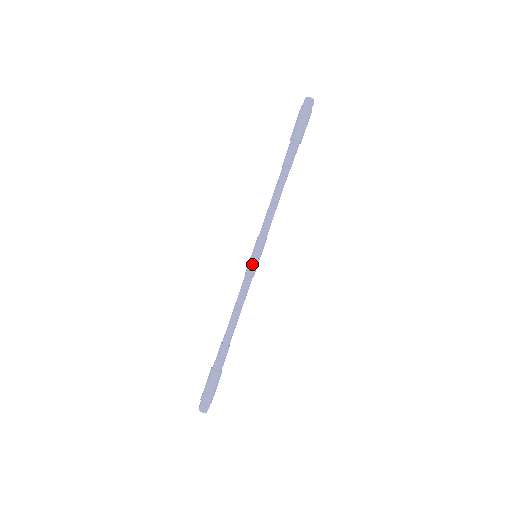
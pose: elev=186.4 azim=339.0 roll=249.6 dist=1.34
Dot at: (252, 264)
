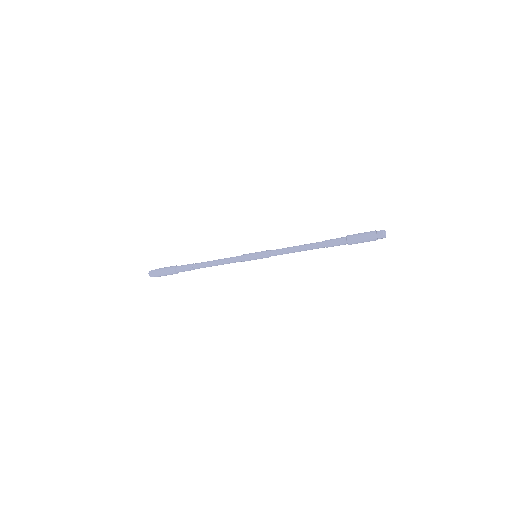
Dot at: (249, 259)
